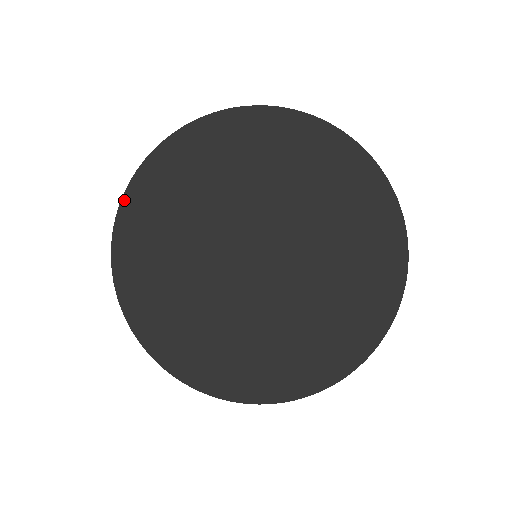
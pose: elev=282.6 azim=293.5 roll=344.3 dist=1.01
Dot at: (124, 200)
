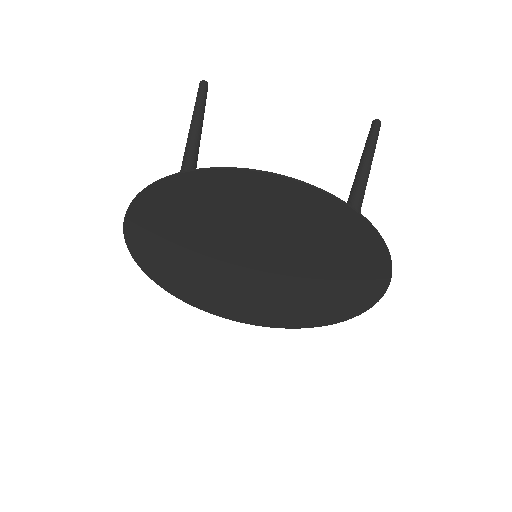
Dot at: (127, 238)
